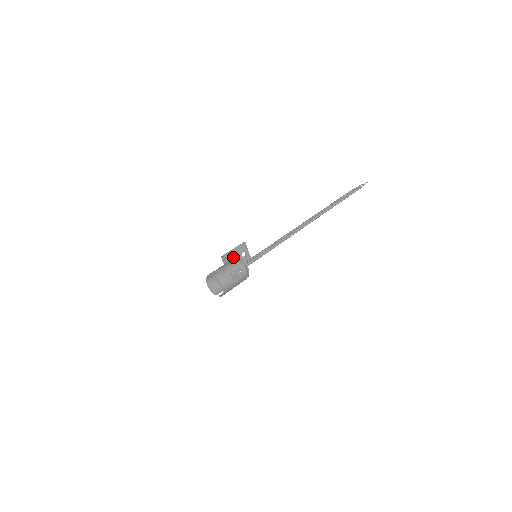
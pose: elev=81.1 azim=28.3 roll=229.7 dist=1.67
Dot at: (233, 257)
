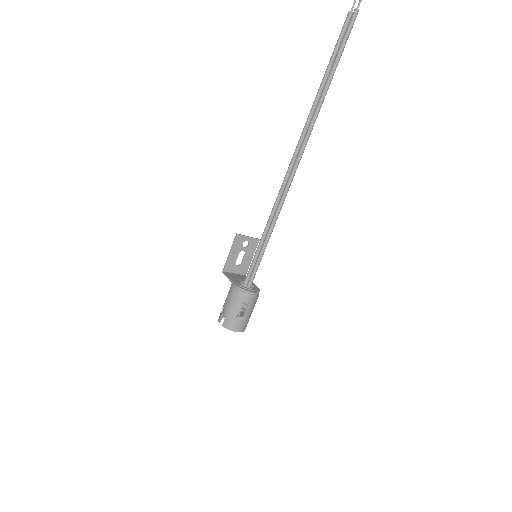
Dot at: (231, 281)
